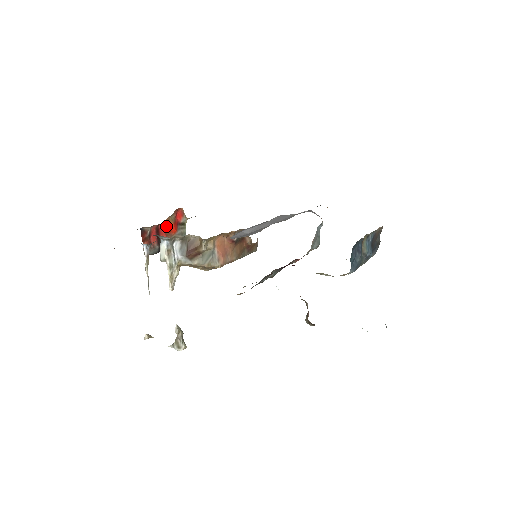
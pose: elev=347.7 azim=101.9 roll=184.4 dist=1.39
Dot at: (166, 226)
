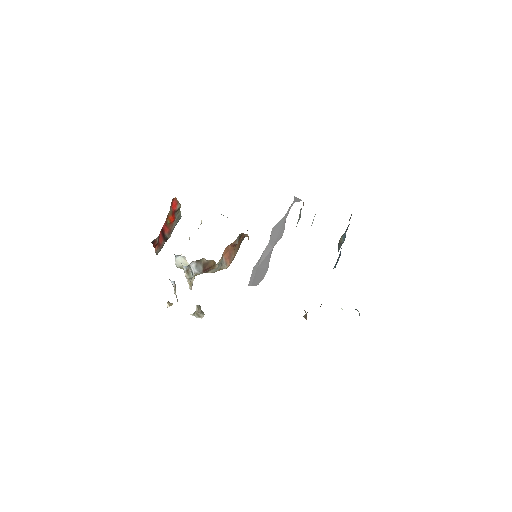
Dot at: (167, 221)
